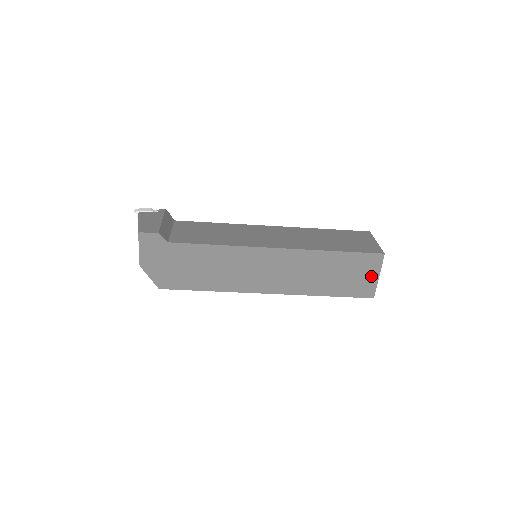
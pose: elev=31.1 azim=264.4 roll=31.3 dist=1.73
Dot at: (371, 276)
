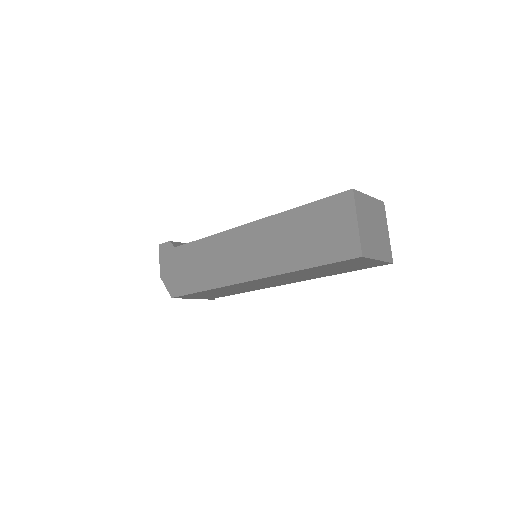
Dot at: (348, 225)
